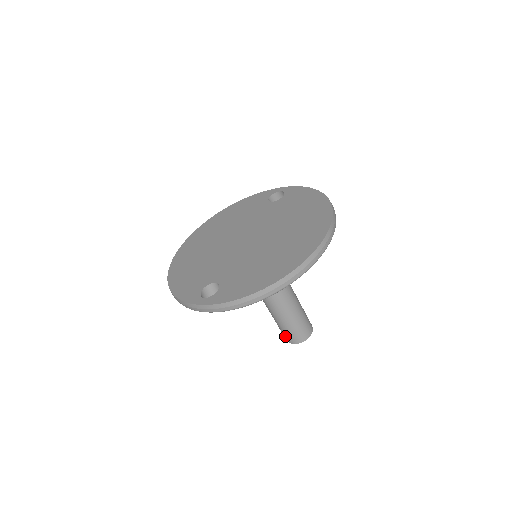
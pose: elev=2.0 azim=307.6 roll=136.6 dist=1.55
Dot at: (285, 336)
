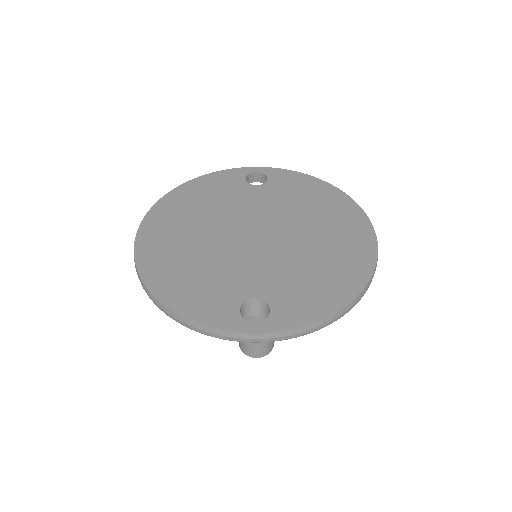
Dot at: (250, 350)
